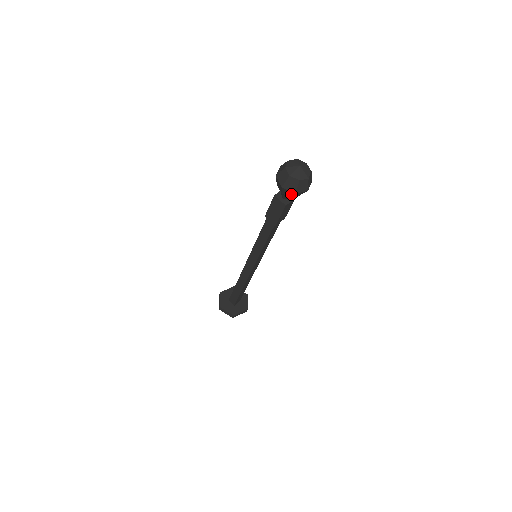
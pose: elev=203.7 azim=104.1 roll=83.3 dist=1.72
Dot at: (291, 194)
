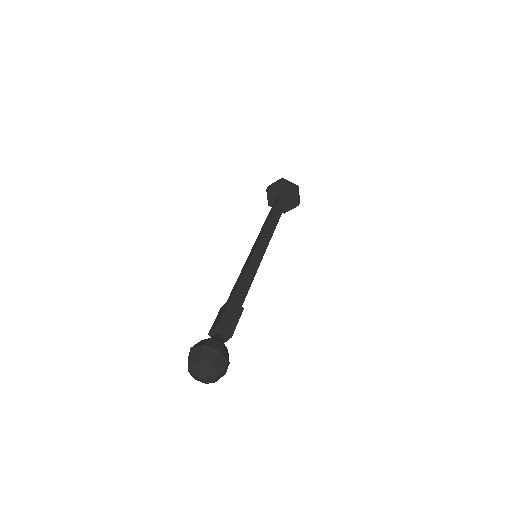
Dot at: occluded
